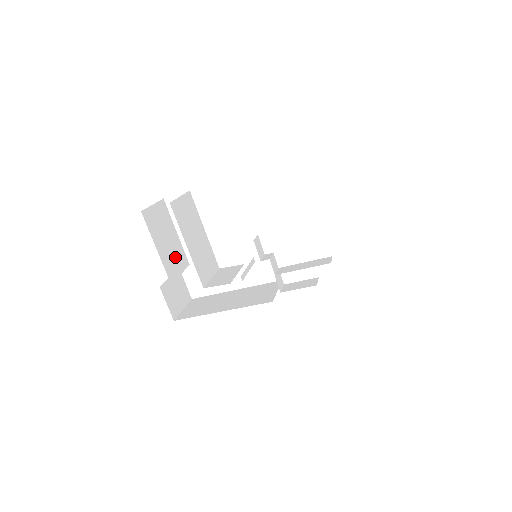
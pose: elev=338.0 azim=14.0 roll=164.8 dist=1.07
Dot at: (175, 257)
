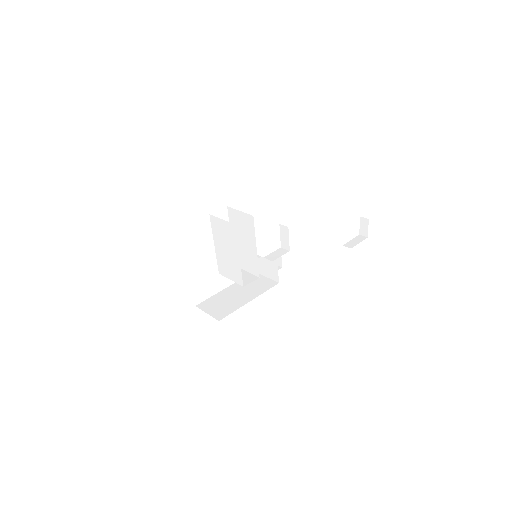
Dot at: occluded
